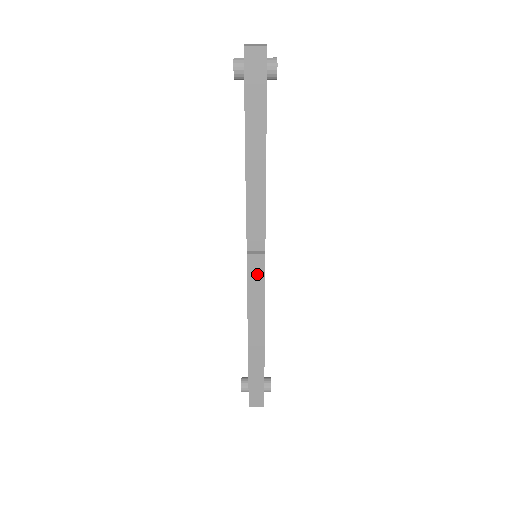
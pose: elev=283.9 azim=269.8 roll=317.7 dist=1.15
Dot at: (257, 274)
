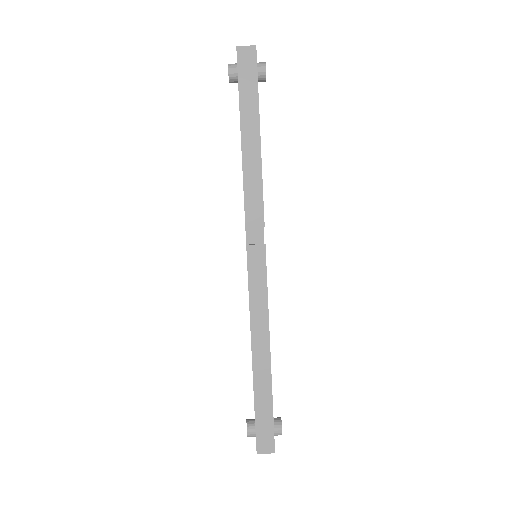
Dot at: (258, 269)
